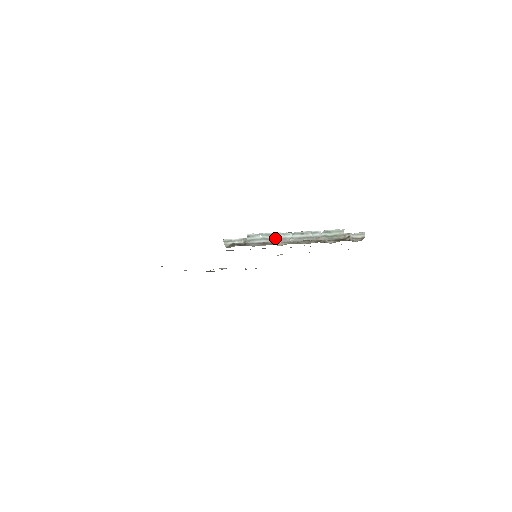
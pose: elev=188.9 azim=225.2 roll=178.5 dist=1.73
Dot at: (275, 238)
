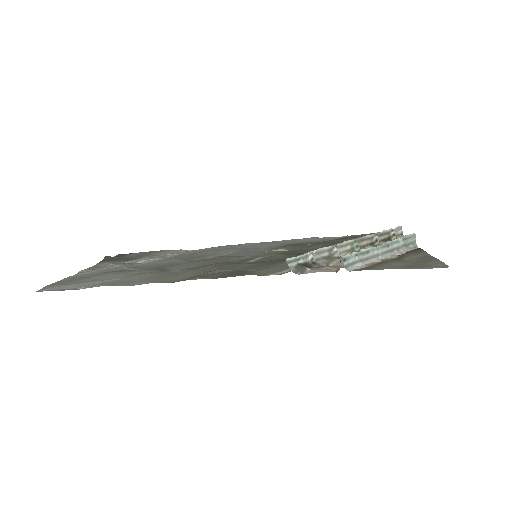
Dot at: (368, 257)
